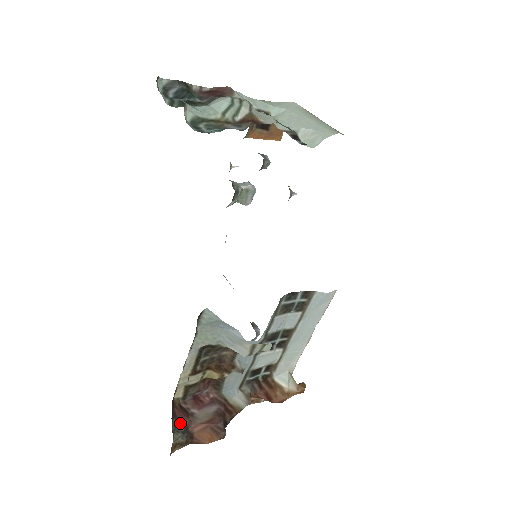
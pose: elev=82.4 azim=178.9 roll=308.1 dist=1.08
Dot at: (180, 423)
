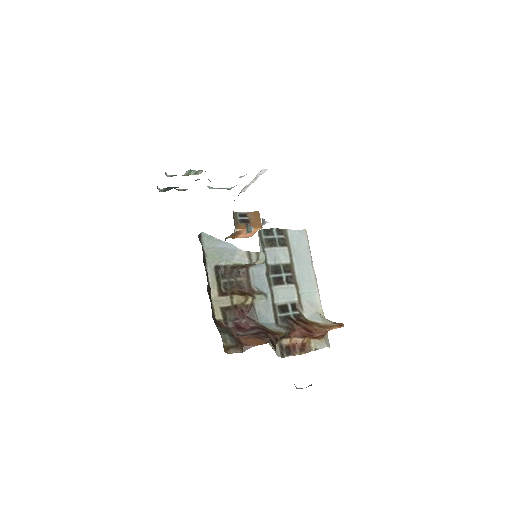
Dot at: (225, 330)
